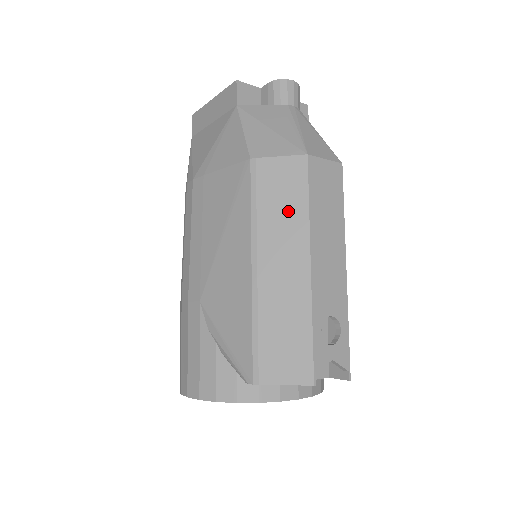
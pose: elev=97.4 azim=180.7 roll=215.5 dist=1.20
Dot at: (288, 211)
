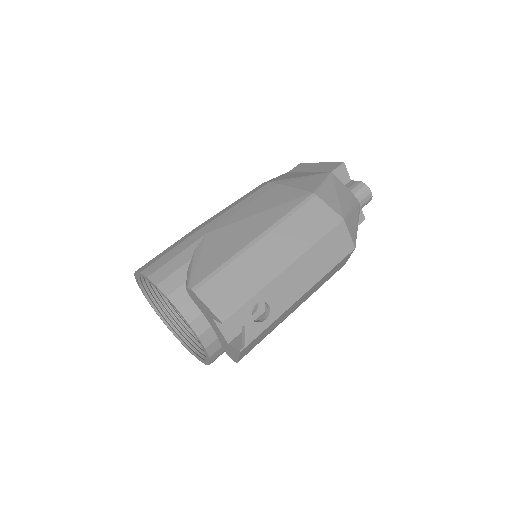
Dot at: (305, 232)
